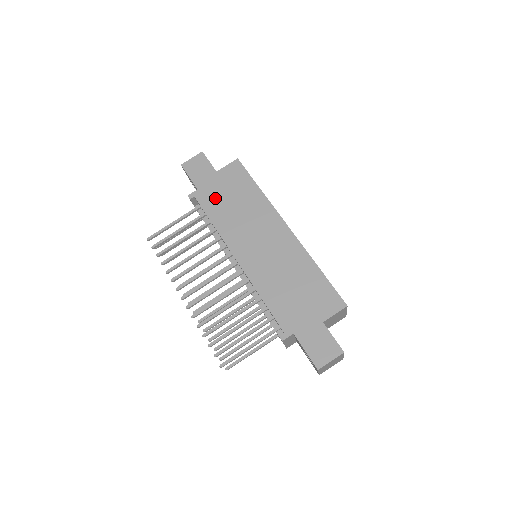
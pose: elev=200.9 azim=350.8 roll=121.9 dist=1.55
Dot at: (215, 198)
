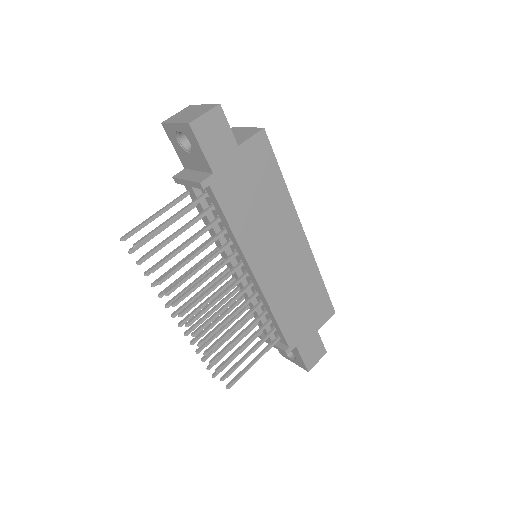
Dot at: (235, 190)
